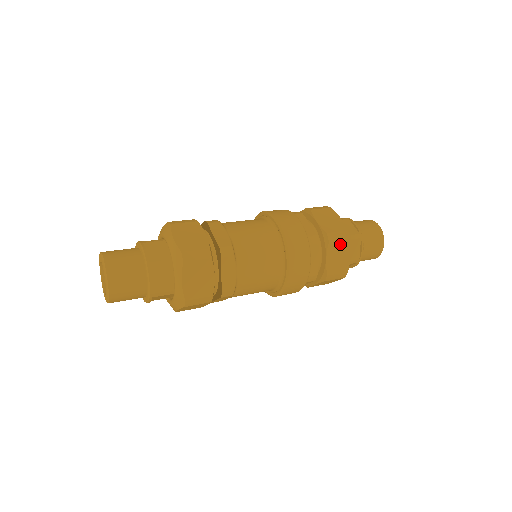
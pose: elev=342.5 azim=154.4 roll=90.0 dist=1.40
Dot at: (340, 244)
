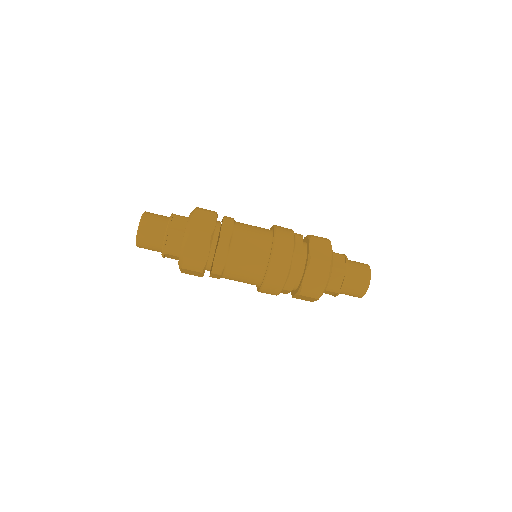
Dot at: (319, 270)
